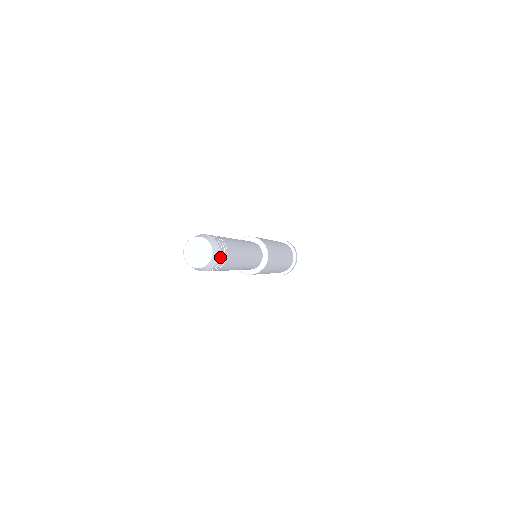
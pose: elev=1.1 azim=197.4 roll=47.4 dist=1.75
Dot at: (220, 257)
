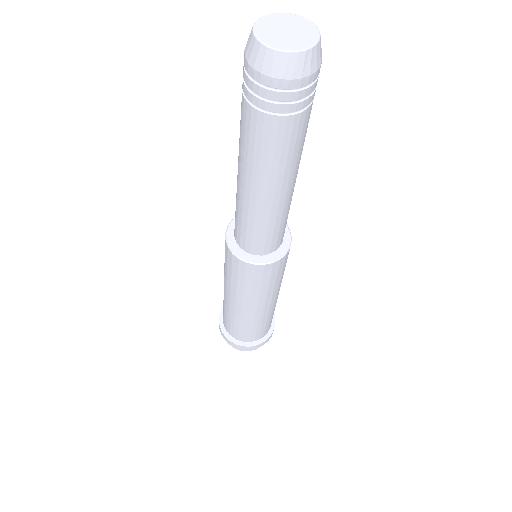
Dot at: (320, 65)
